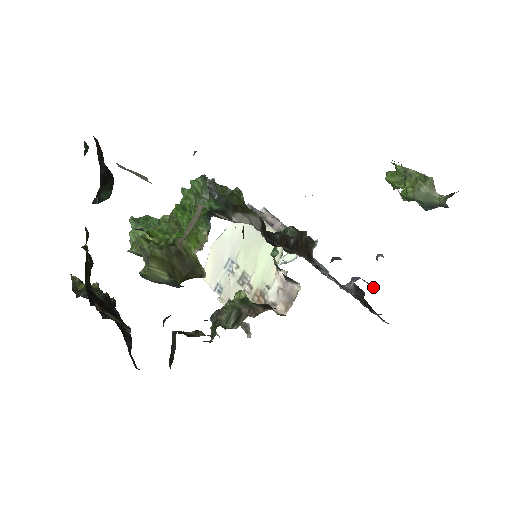
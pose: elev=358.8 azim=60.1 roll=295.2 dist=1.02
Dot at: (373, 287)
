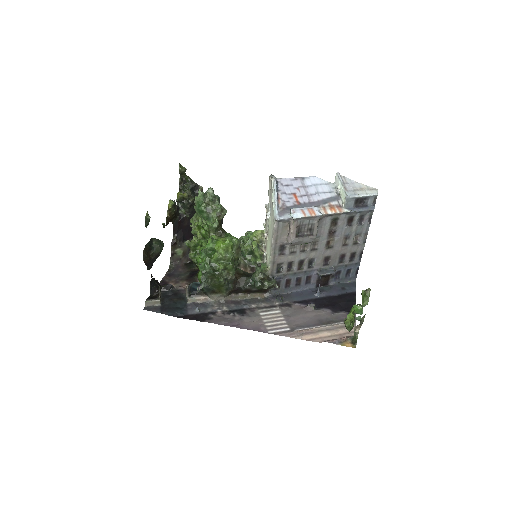
Dot at: (317, 293)
